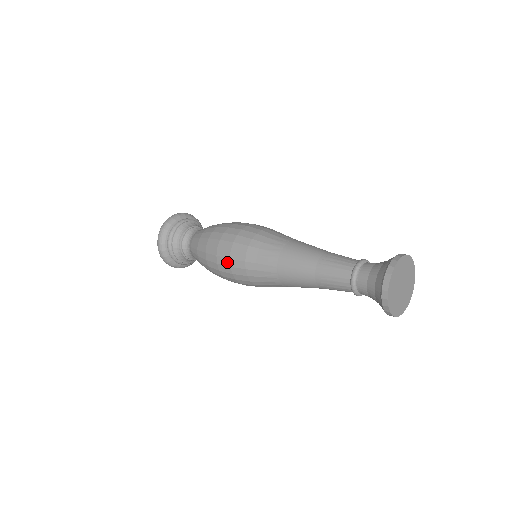
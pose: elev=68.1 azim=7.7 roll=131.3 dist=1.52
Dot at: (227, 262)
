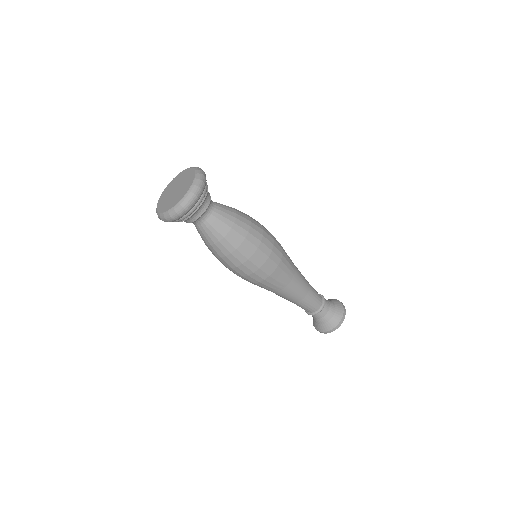
Dot at: (249, 272)
